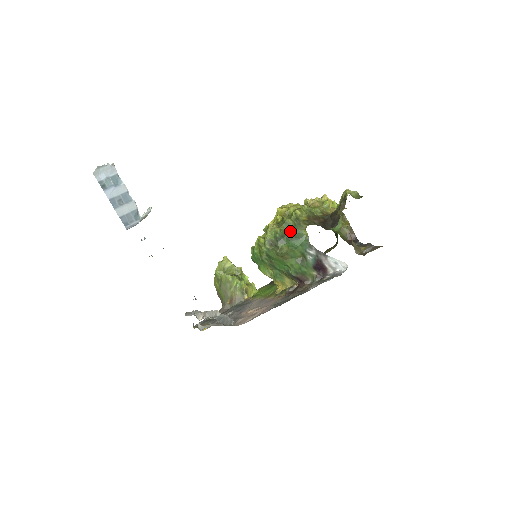
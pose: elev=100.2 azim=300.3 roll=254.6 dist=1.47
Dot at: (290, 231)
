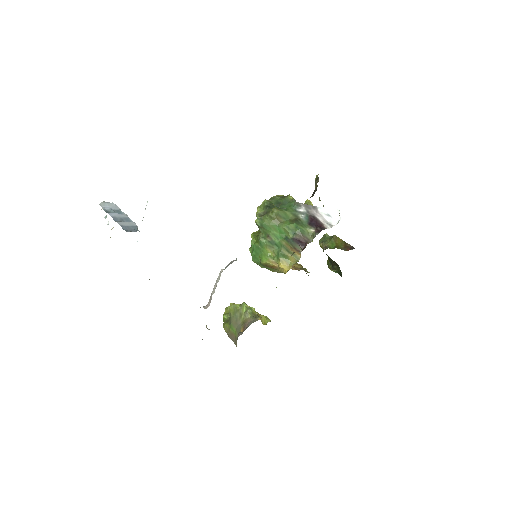
Dot at: (276, 201)
